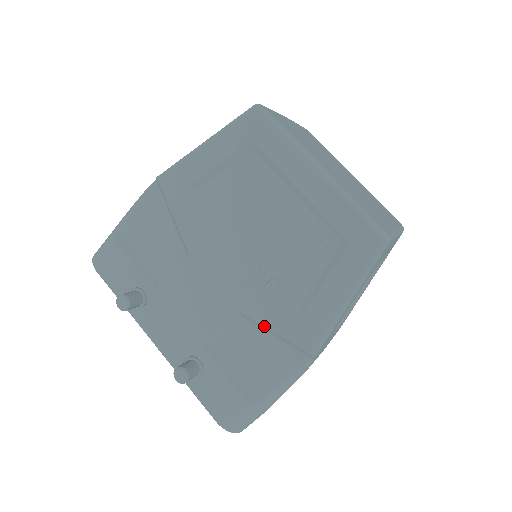
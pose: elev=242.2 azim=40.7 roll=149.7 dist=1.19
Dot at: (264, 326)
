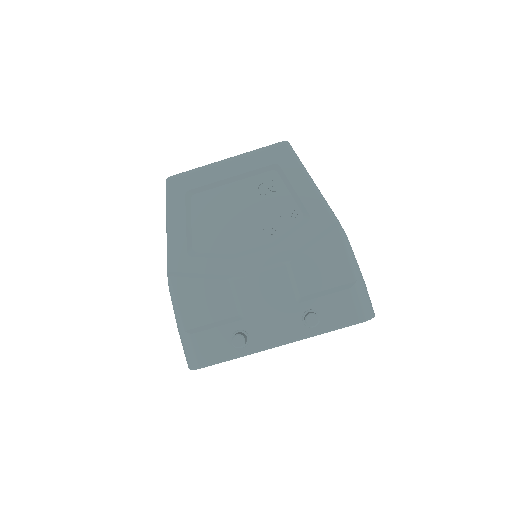
Dot at: (304, 245)
